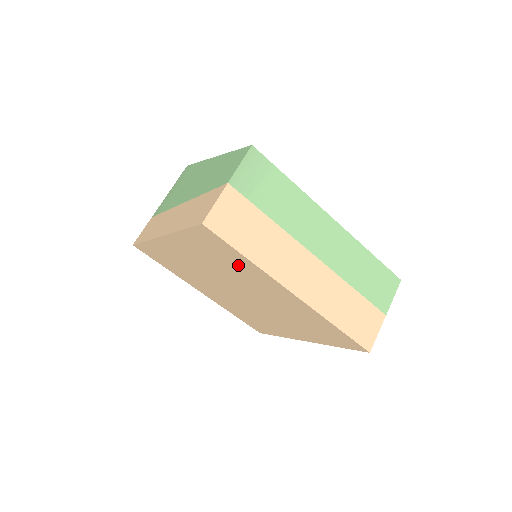
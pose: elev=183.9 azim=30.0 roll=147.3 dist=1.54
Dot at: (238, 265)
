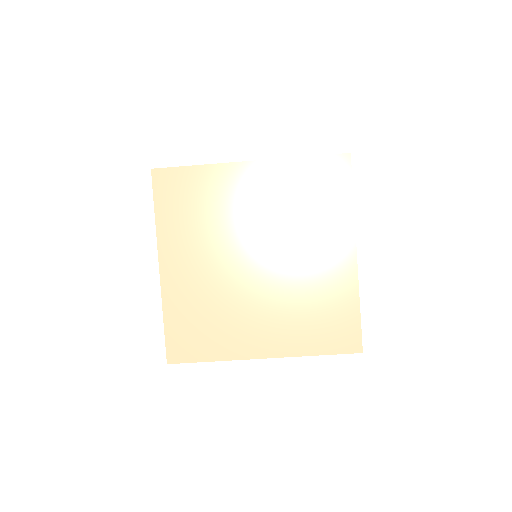
Dot at: (326, 209)
